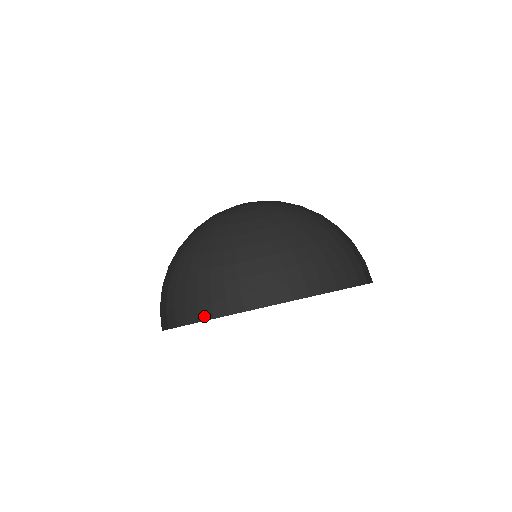
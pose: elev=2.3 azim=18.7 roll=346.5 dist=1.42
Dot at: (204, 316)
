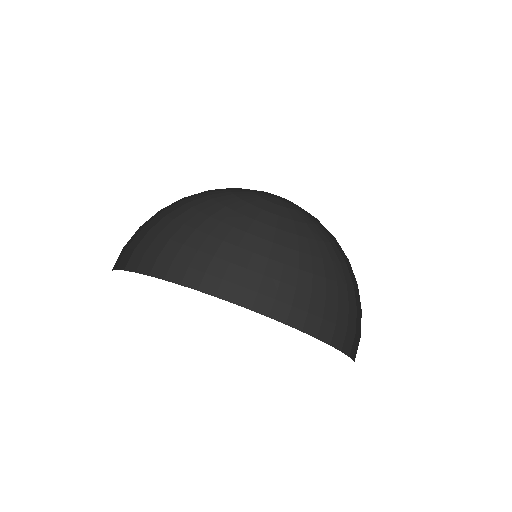
Dot at: (207, 288)
